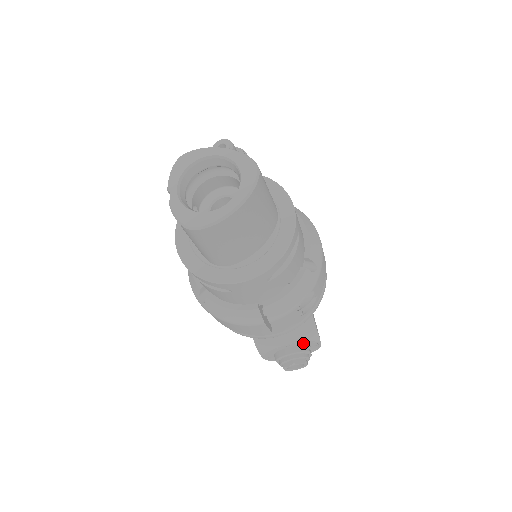
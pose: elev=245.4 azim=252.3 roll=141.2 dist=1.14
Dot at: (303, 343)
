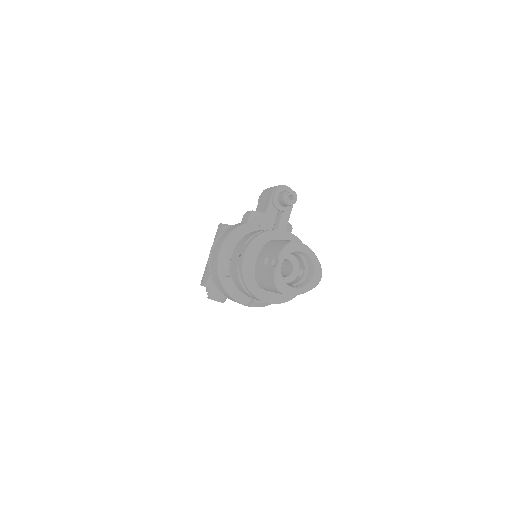
Dot at: occluded
